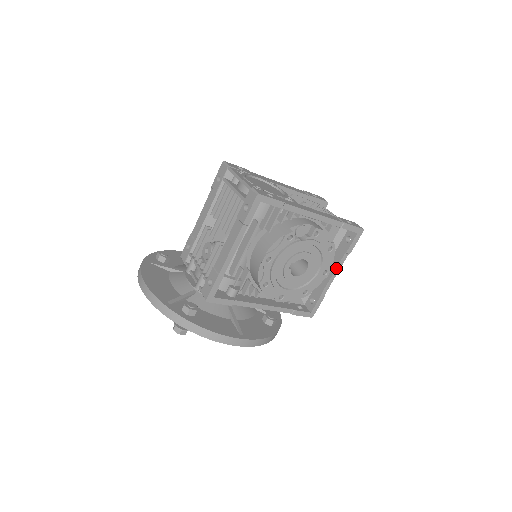
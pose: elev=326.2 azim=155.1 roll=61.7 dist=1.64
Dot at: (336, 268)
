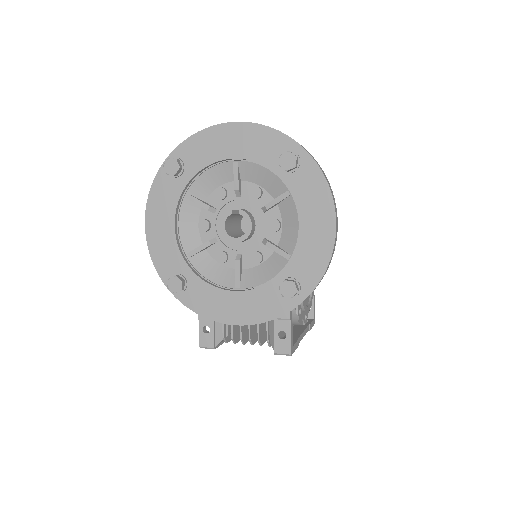
Dot at: (305, 329)
